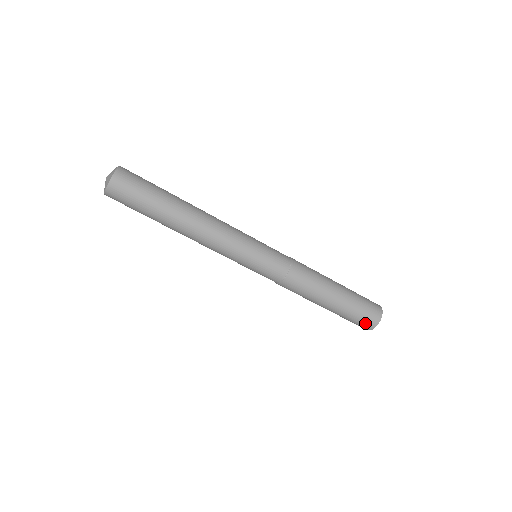
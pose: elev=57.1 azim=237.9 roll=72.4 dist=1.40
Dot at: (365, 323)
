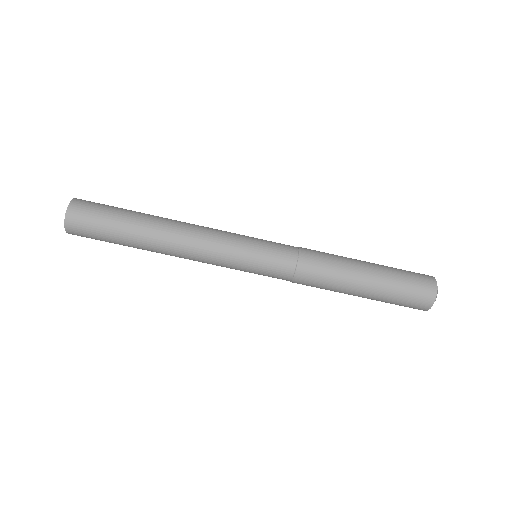
Dot at: (420, 296)
